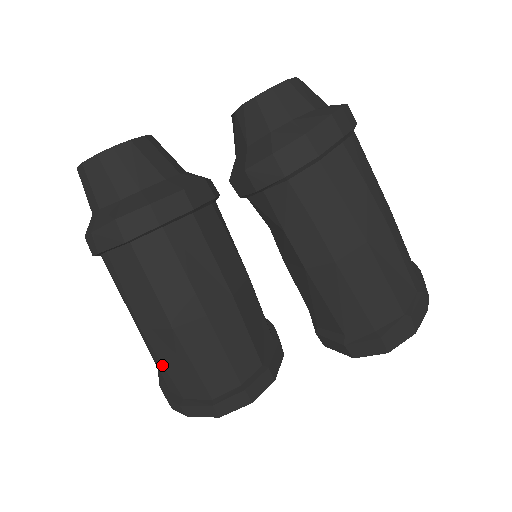
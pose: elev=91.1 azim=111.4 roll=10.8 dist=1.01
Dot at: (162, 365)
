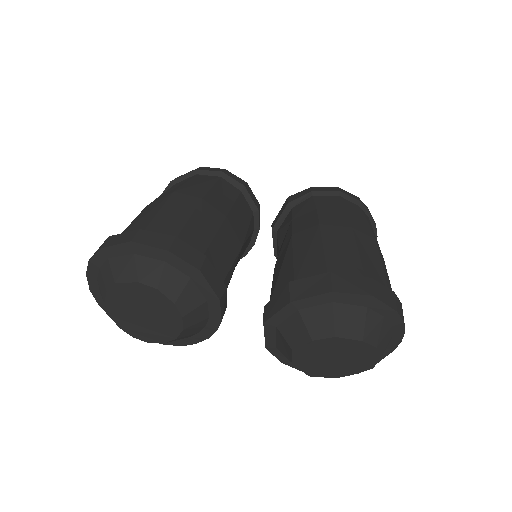
Dot at: (131, 222)
